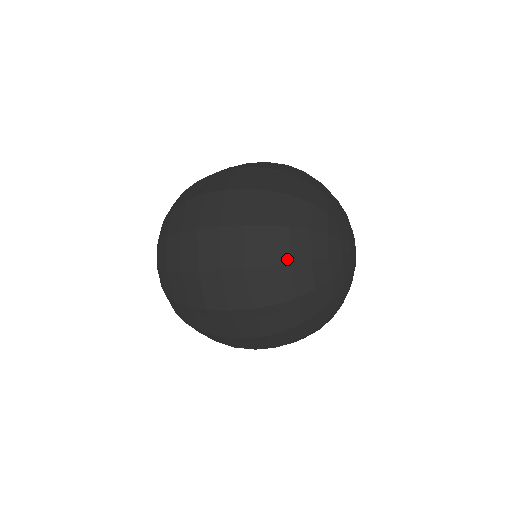
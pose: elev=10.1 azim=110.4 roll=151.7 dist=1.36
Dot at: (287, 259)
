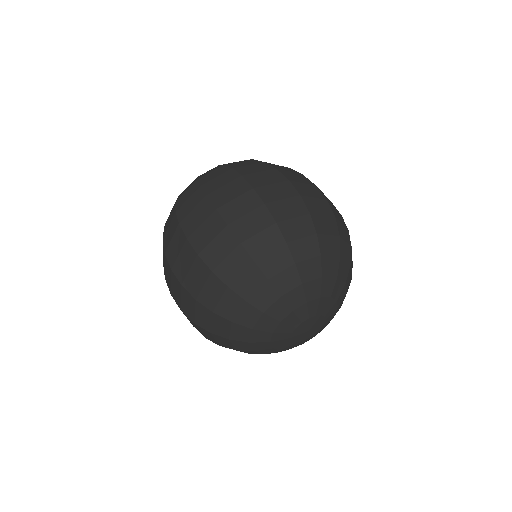
Dot at: occluded
